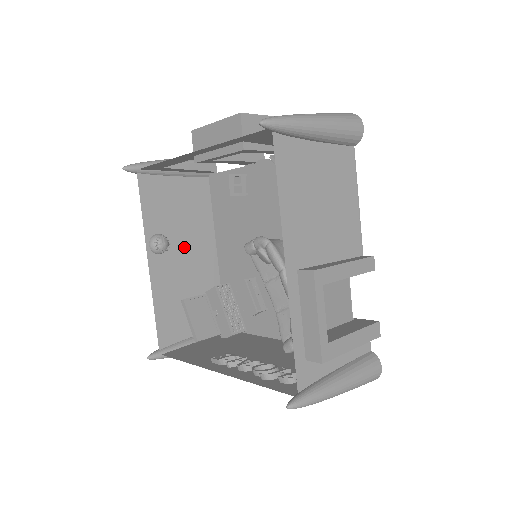
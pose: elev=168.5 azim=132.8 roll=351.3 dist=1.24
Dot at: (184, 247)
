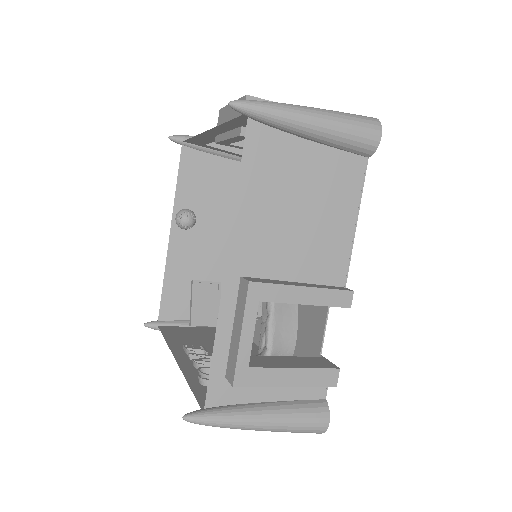
Dot at: (212, 230)
